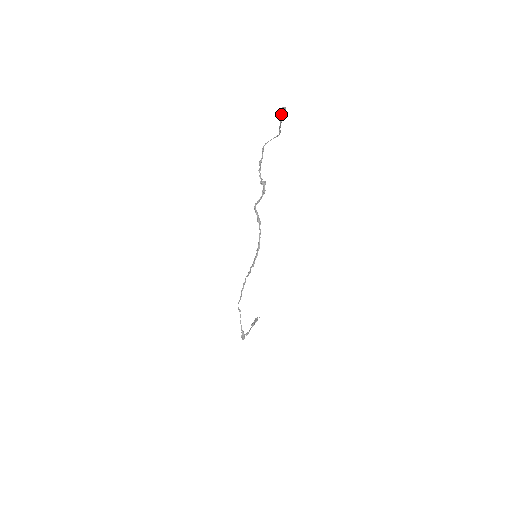
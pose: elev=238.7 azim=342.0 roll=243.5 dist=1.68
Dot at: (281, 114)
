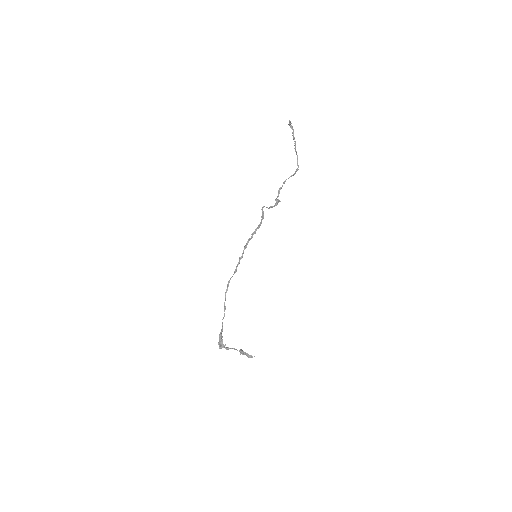
Dot at: (293, 138)
